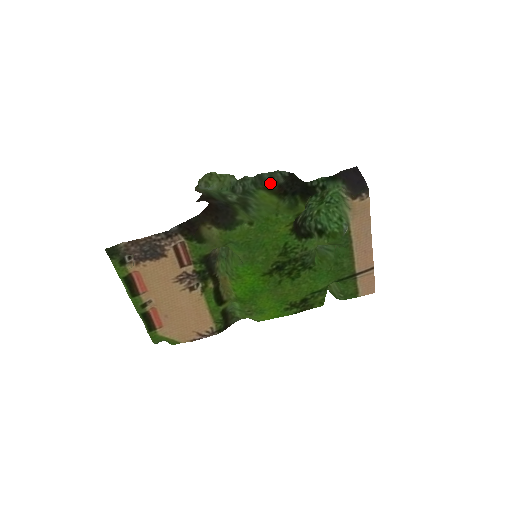
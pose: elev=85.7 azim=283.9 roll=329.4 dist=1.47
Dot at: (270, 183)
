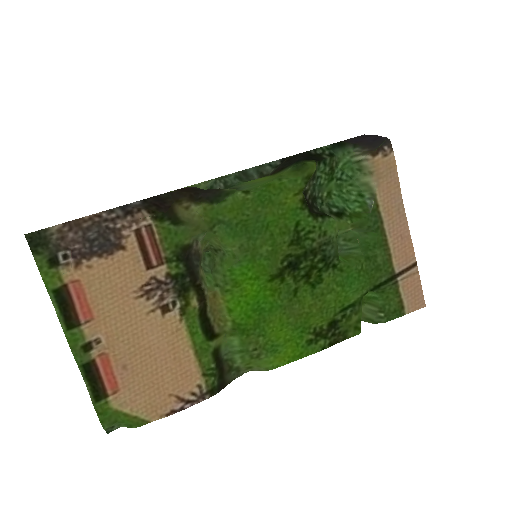
Dot at: occluded
